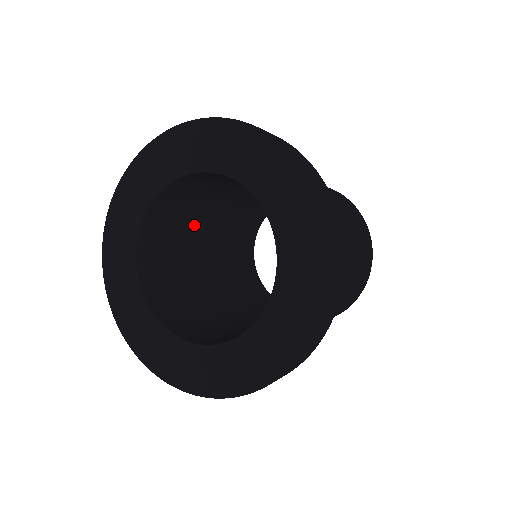
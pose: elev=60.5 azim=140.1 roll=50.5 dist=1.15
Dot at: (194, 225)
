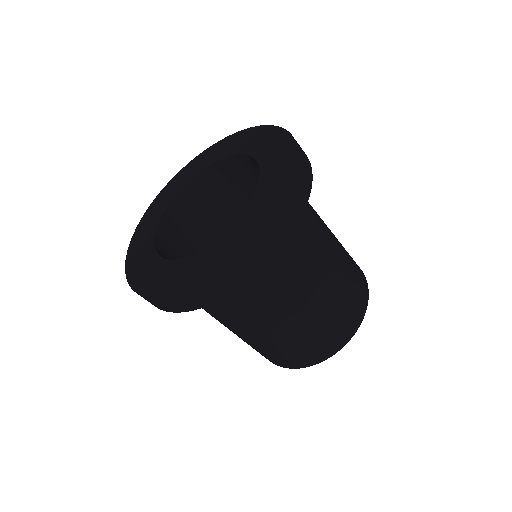
Dot at: (215, 237)
